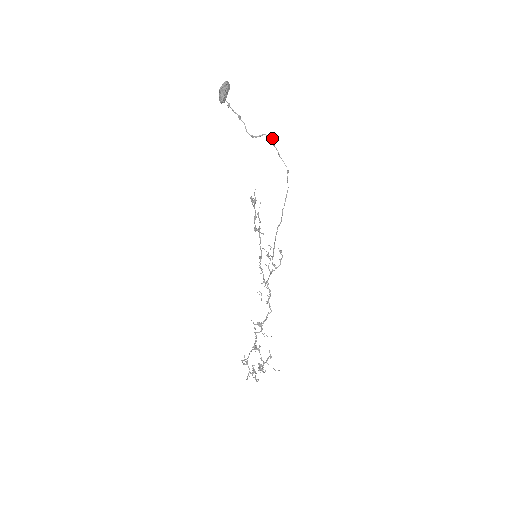
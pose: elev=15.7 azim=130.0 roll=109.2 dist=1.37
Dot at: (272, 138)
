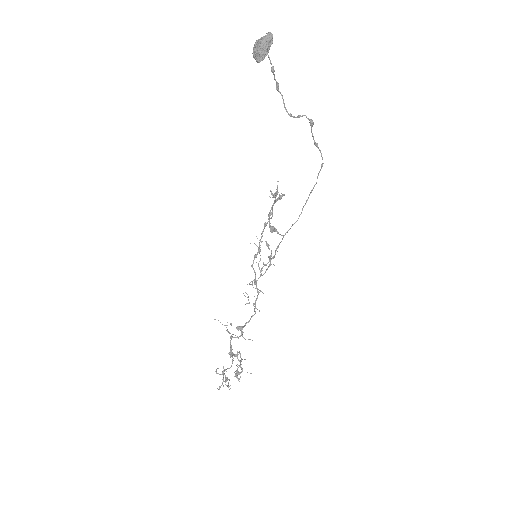
Dot at: (313, 122)
